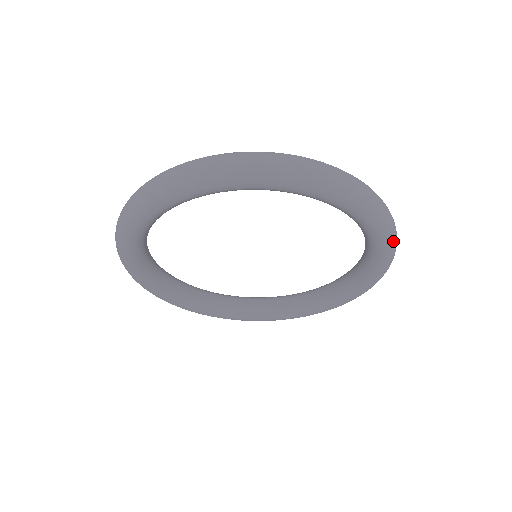
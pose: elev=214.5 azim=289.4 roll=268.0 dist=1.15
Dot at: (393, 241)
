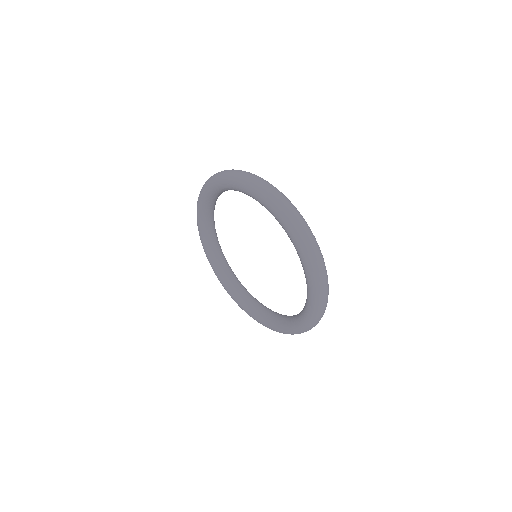
Dot at: (314, 321)
